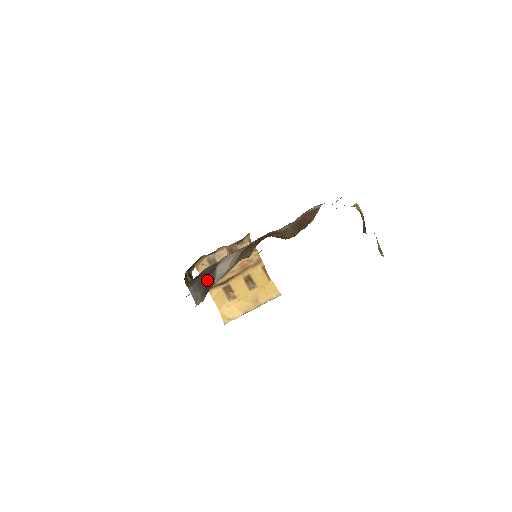
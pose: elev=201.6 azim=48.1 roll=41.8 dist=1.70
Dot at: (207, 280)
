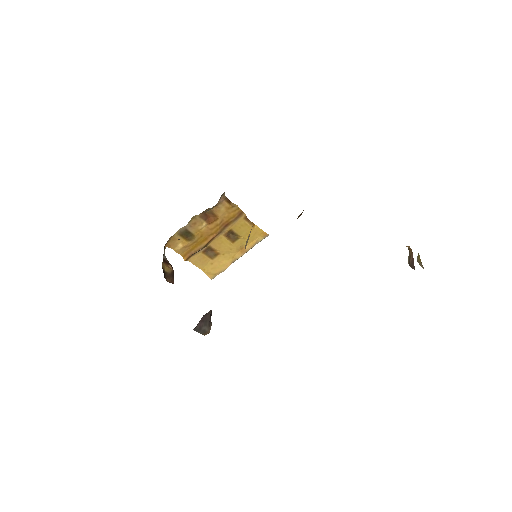
Dot at: (210, 311)
